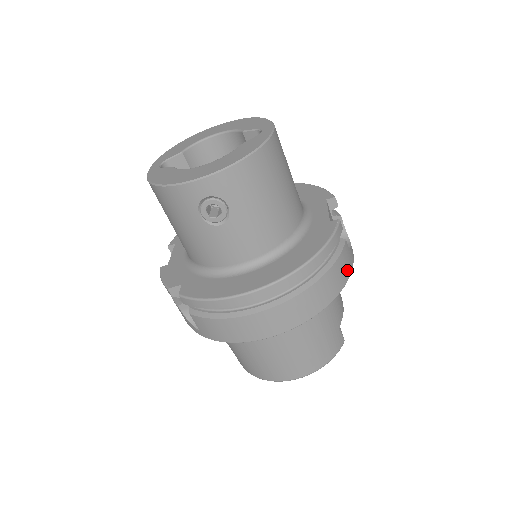
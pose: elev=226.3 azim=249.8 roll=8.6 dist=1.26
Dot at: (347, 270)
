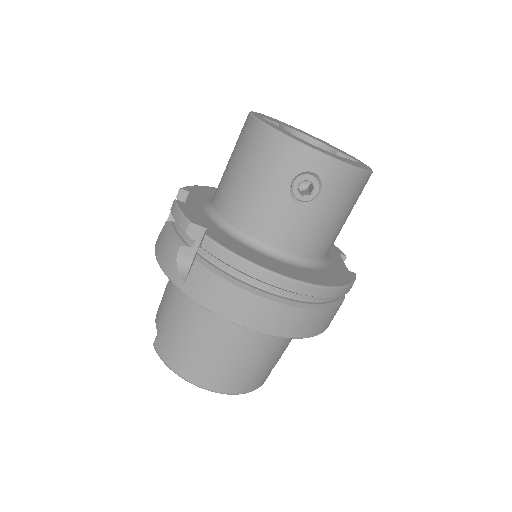
Dot at: occluded
